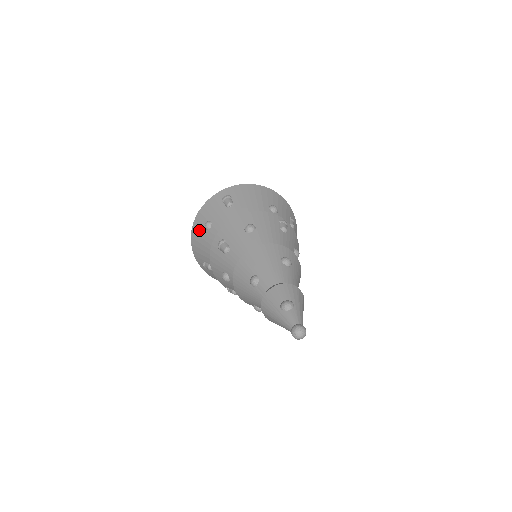
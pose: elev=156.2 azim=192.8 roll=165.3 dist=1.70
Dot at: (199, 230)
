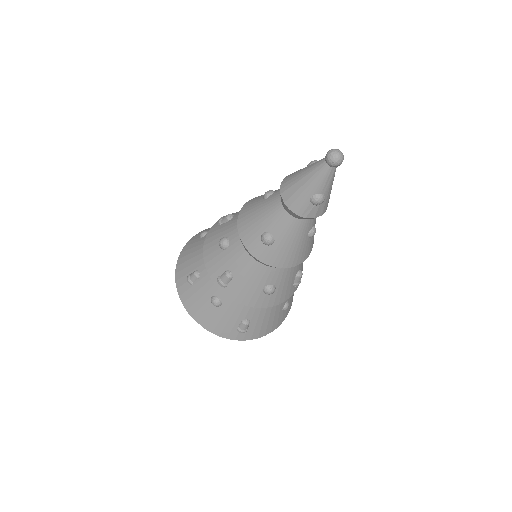
Dot at: (191, 244)
